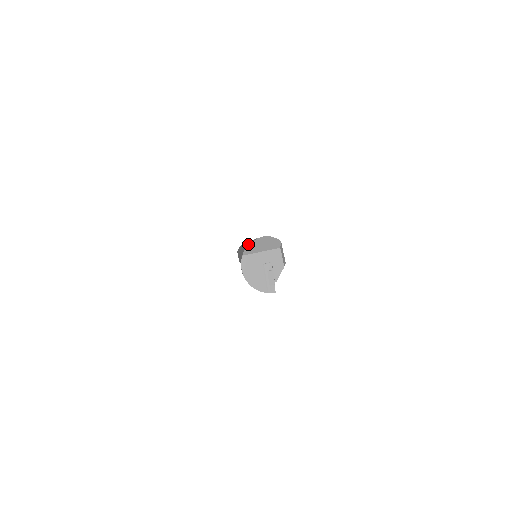
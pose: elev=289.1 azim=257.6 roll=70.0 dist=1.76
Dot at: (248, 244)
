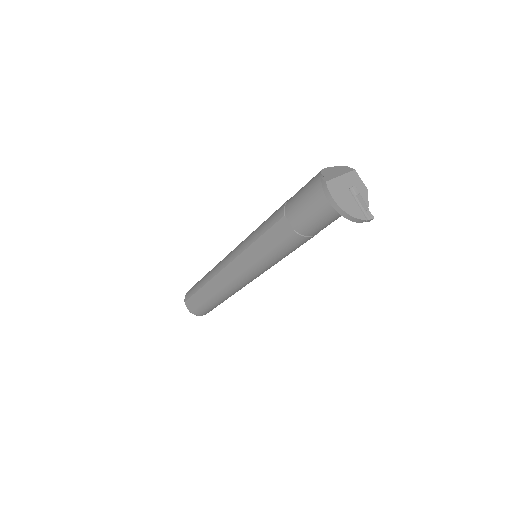
Dot at: (285, 205)
